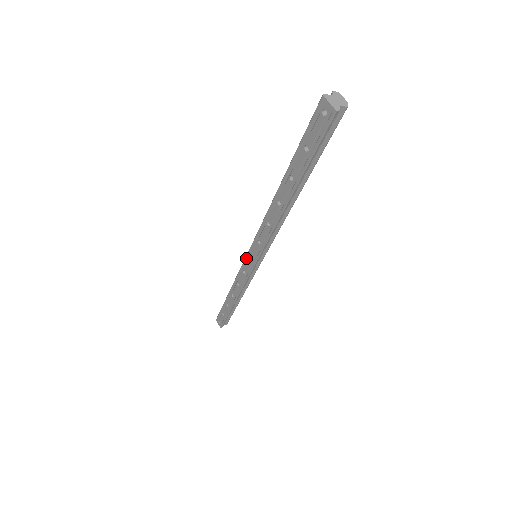
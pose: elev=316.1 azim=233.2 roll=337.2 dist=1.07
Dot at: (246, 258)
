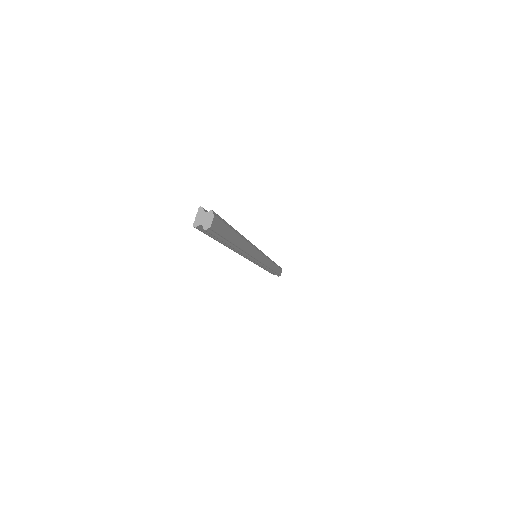
Dot at: occluded
